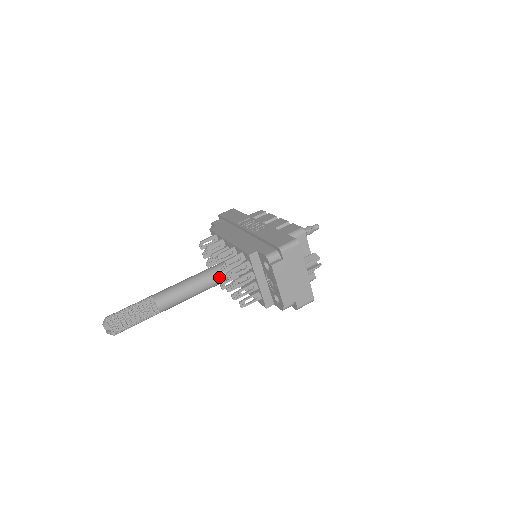
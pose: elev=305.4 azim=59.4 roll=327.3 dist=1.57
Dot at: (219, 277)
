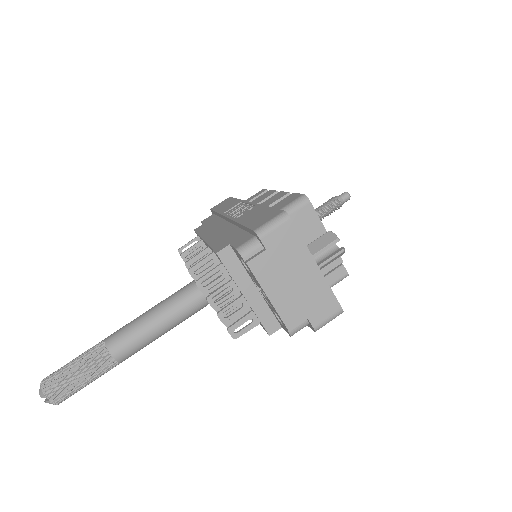
Dot at: (199, 296)
